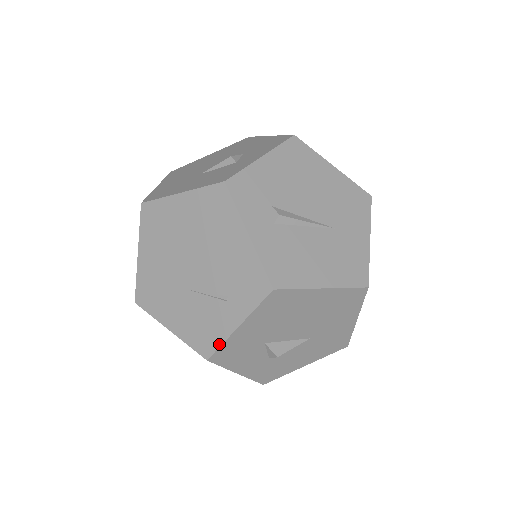
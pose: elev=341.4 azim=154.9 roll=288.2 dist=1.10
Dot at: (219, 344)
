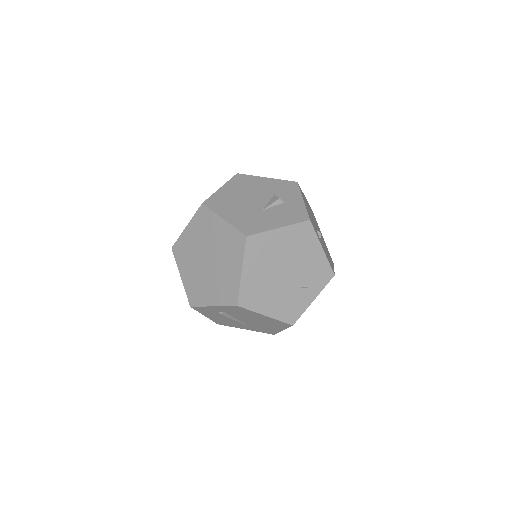
Dot at: (302, 313)
